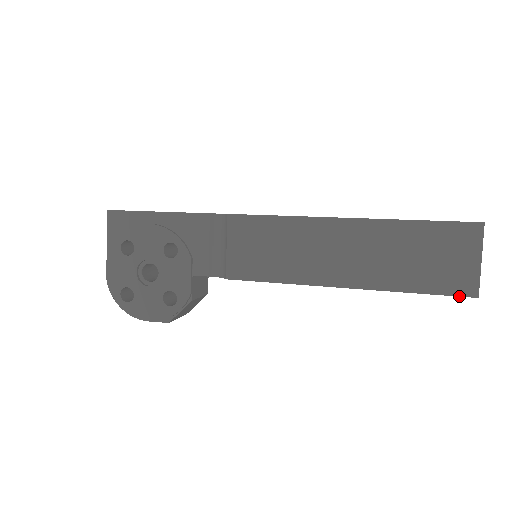
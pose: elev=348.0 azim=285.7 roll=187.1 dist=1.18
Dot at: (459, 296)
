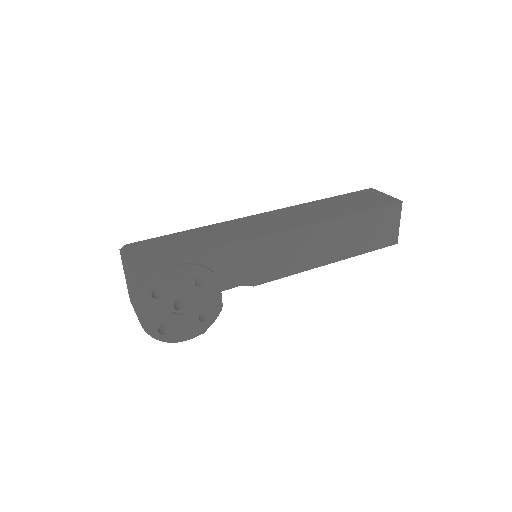
Dot at: occluded
